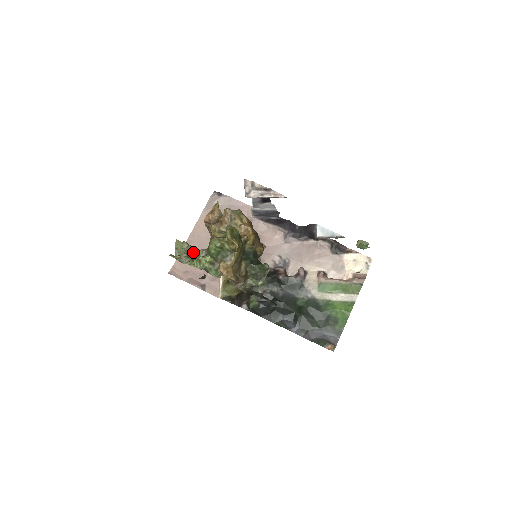
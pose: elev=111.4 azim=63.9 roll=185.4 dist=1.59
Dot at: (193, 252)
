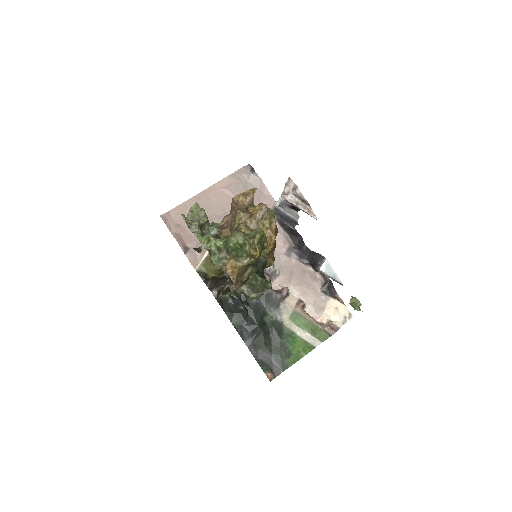
Dot at: (205, 224)
